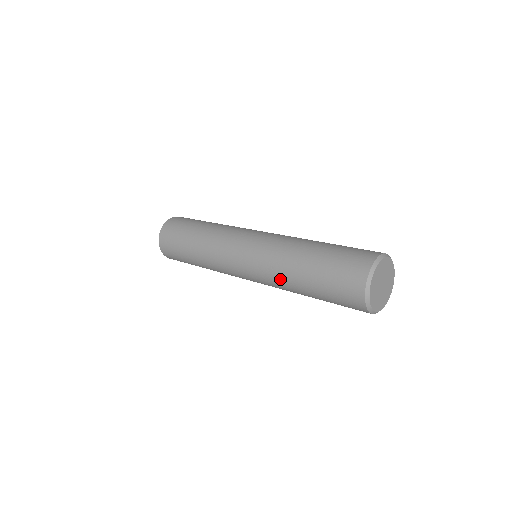
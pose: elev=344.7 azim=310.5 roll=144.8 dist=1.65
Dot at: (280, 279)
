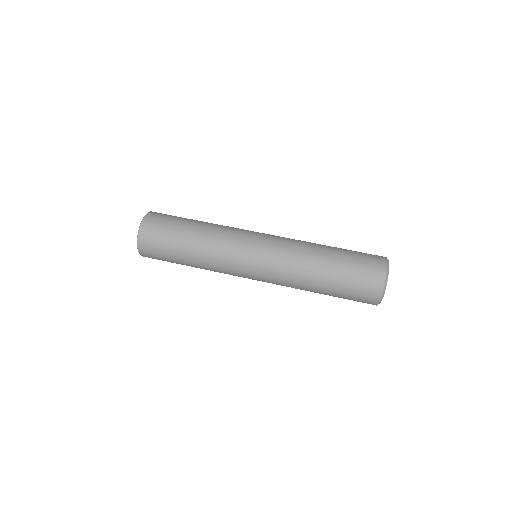
Dot at: occluded
